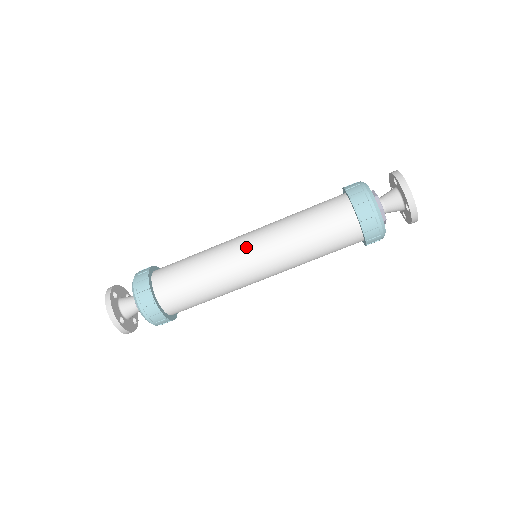
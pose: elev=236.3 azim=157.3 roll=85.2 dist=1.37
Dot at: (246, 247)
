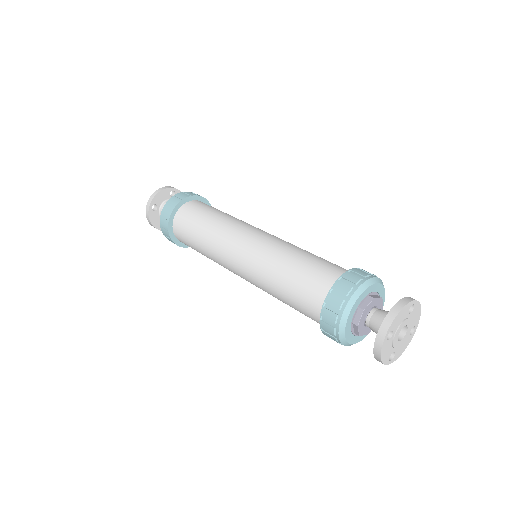
Dot at: (235, 267)
